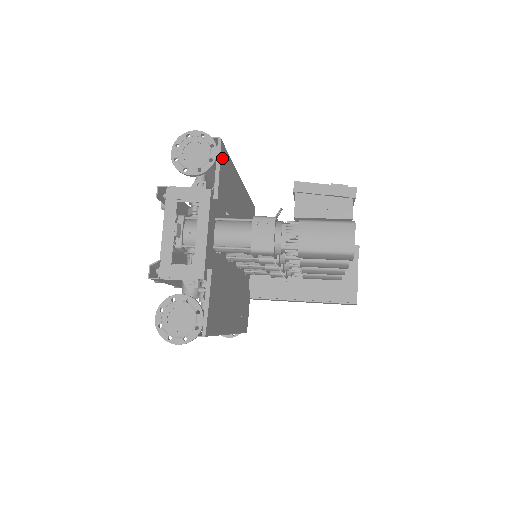
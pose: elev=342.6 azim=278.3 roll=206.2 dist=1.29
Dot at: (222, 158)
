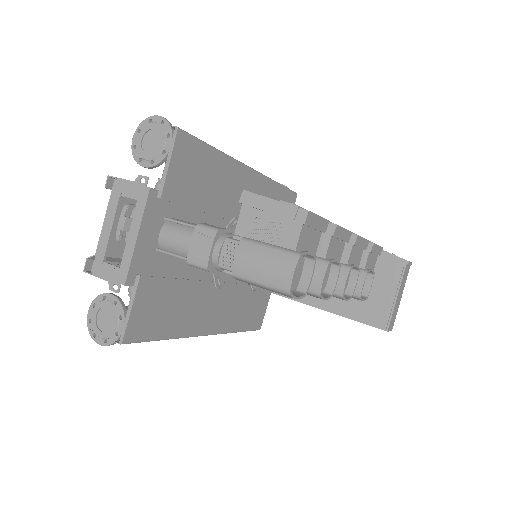
Dot at: (180, 150)
